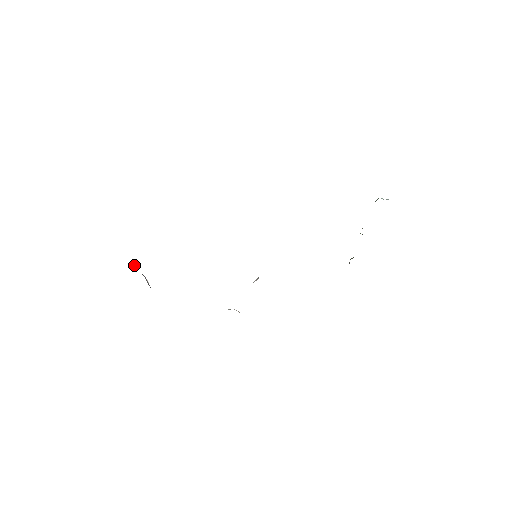
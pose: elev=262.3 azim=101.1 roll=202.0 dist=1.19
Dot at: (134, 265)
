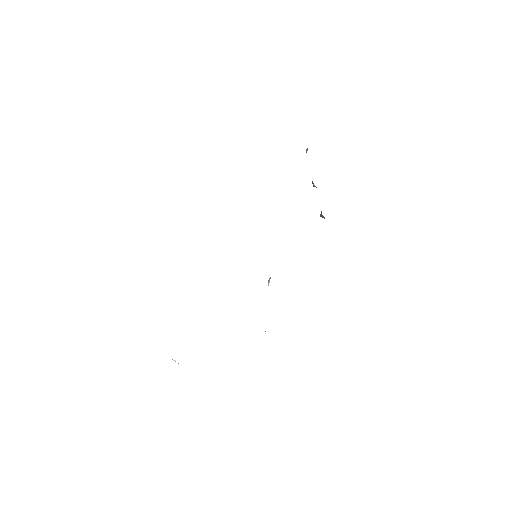
Dot at: occluded
